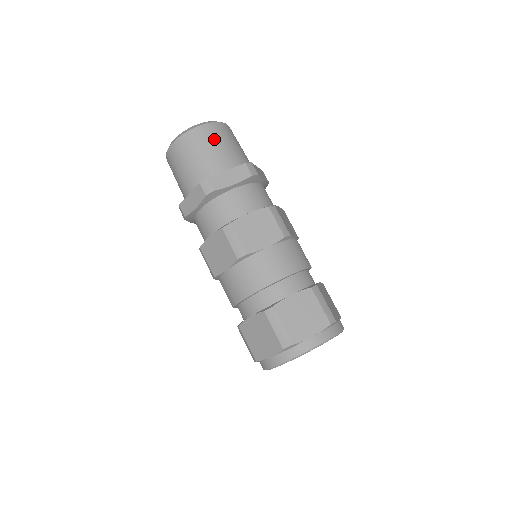
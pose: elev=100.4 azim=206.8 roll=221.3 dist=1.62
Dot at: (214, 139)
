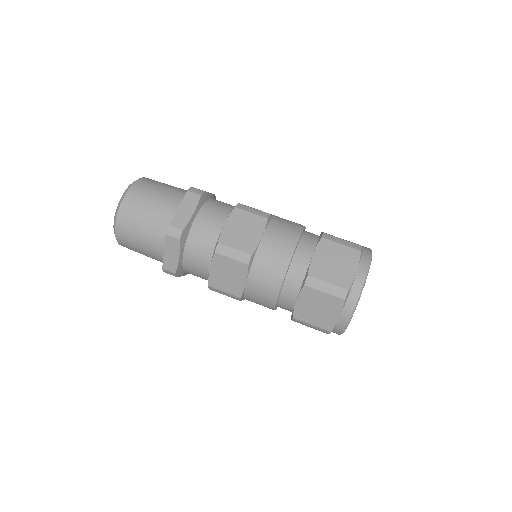
Dot at: occluded
